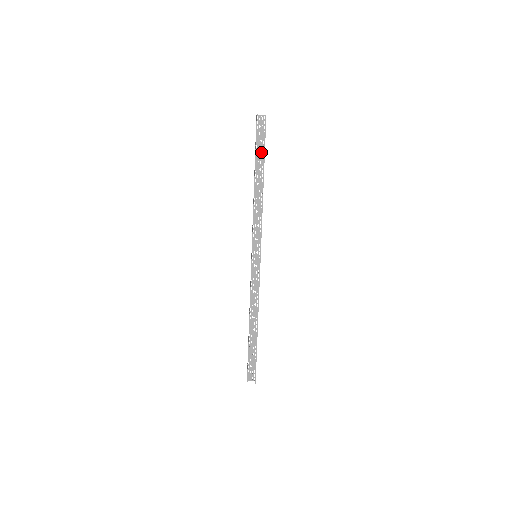
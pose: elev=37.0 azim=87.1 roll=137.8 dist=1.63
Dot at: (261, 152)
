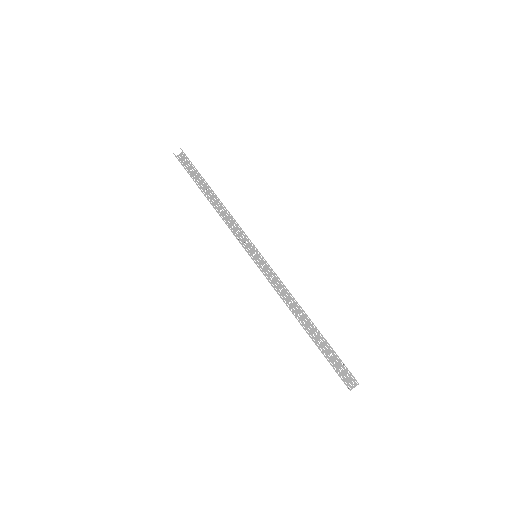
Dot at: (198, 177)
